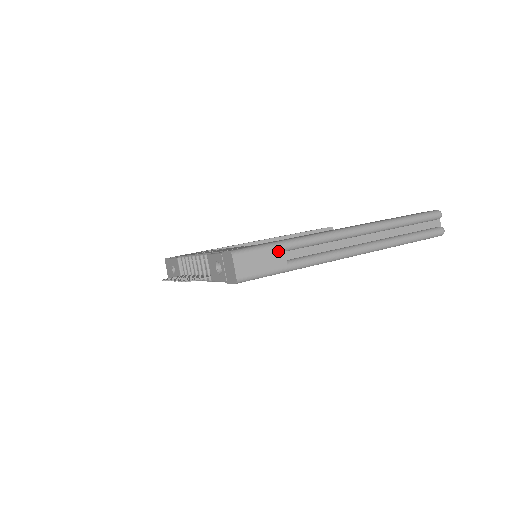
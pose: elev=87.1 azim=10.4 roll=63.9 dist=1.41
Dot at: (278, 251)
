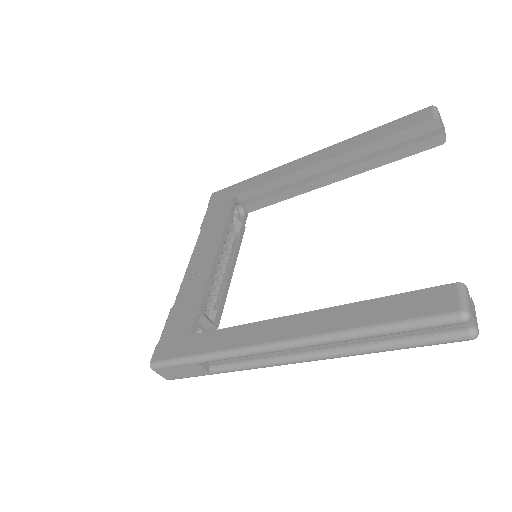
Dot at: (194, 366)
